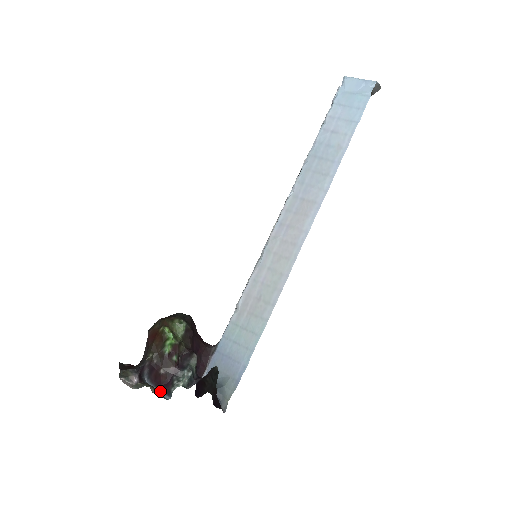
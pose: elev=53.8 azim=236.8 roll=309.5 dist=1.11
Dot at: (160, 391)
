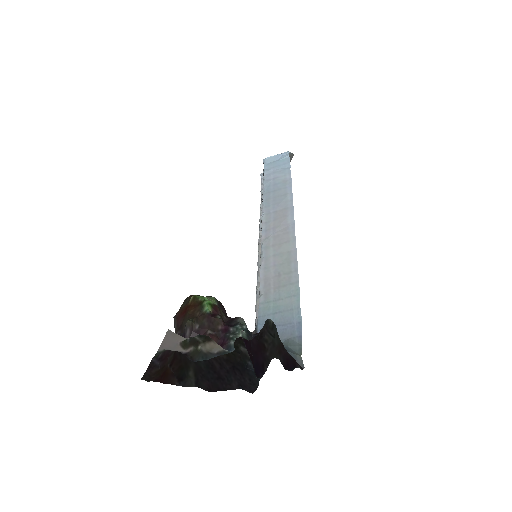
Dot at: (216, 356)
